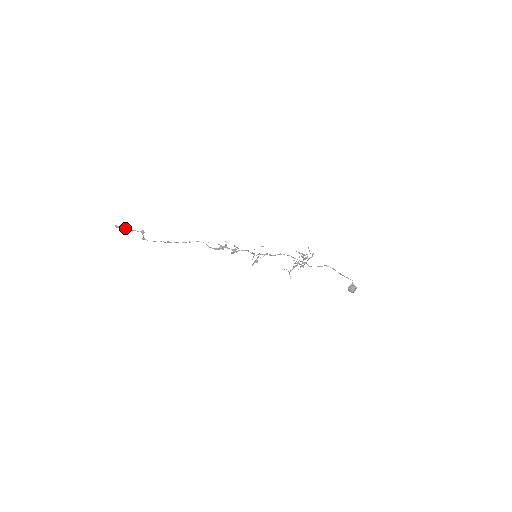
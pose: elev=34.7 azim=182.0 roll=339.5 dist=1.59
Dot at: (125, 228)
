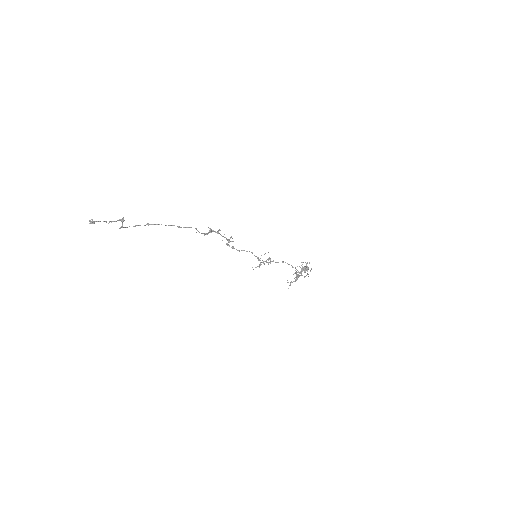
Dot at: (103, 221)
